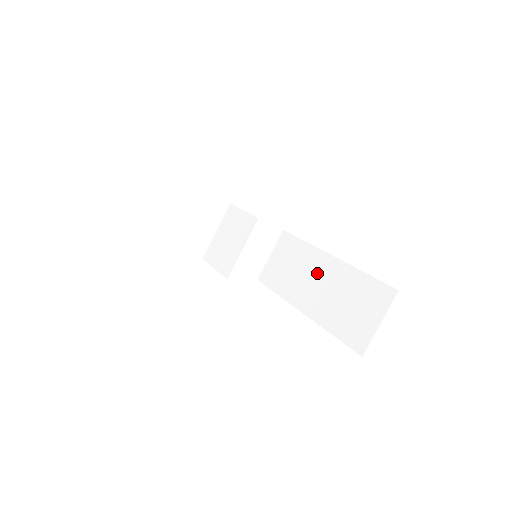
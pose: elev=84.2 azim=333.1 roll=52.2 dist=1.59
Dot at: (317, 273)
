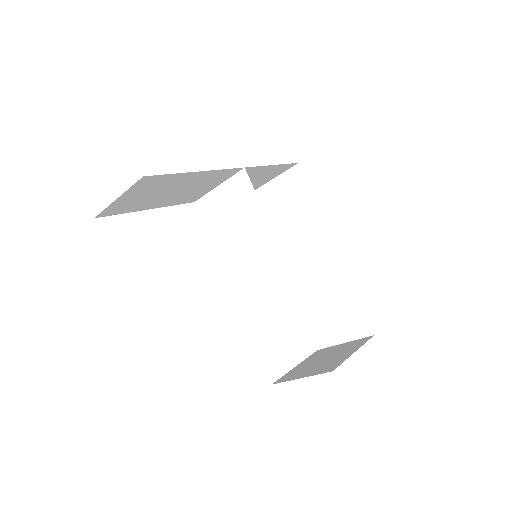
Dot at: (313, 250)
